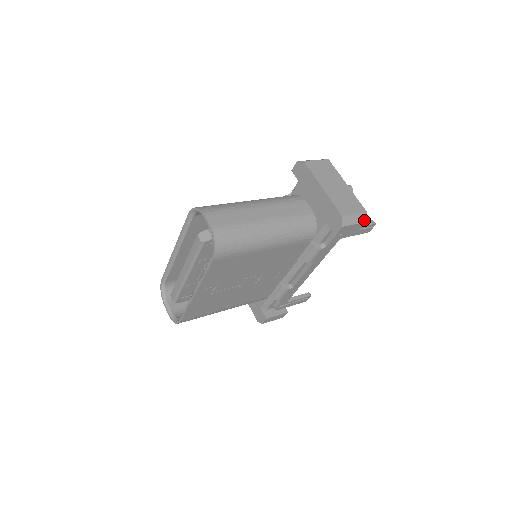
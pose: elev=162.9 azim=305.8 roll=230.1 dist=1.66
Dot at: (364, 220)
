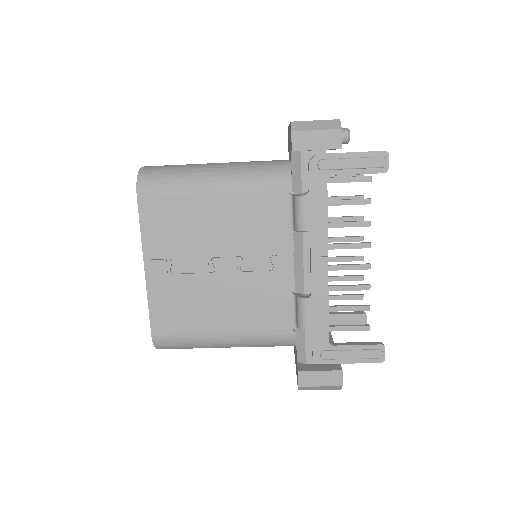
Dot at: (335, 127)
